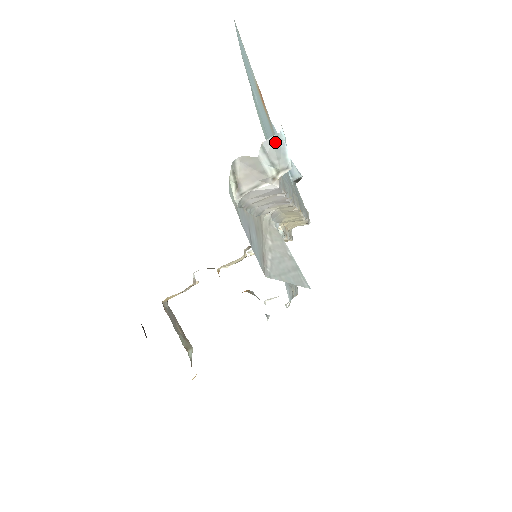
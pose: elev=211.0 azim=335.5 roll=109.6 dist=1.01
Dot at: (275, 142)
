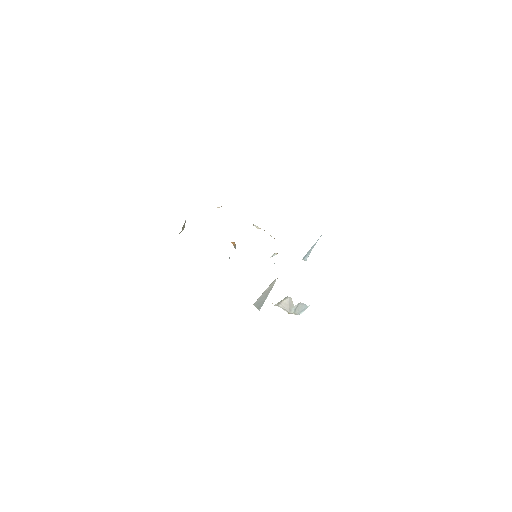
Dot at: (304, 306)
